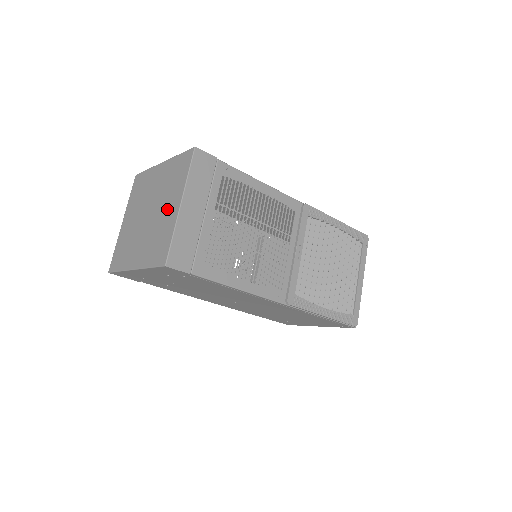
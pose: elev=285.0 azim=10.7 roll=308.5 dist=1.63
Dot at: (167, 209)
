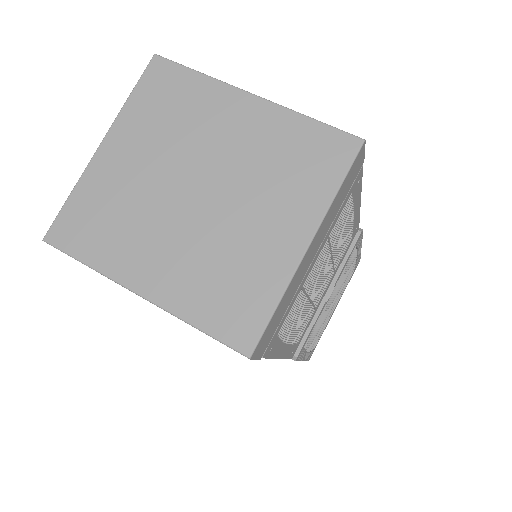
Dot at: (265, 227)
